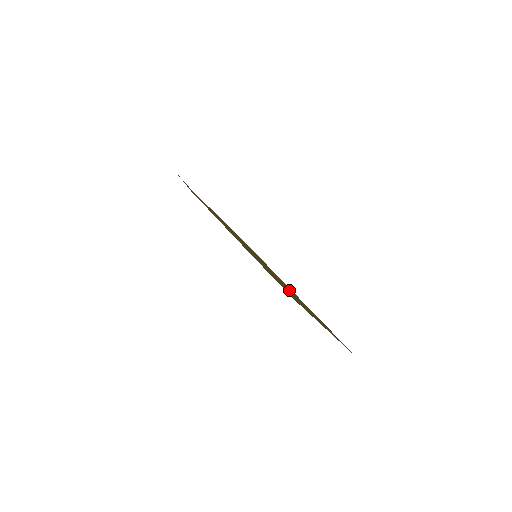
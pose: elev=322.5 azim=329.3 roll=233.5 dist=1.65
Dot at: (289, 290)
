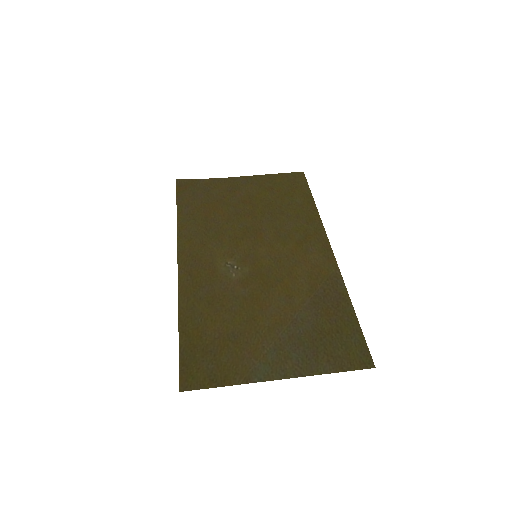
Dot at: (274, 305)
